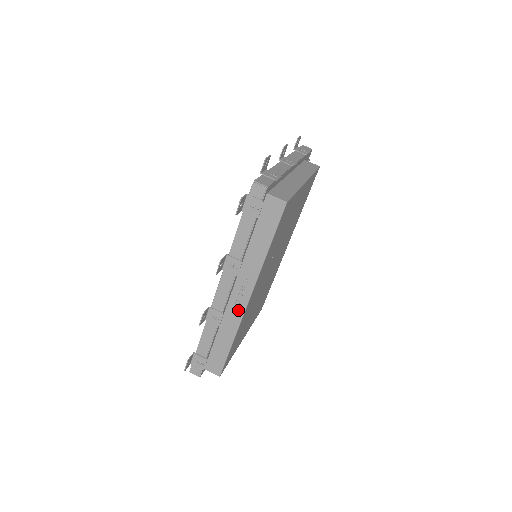
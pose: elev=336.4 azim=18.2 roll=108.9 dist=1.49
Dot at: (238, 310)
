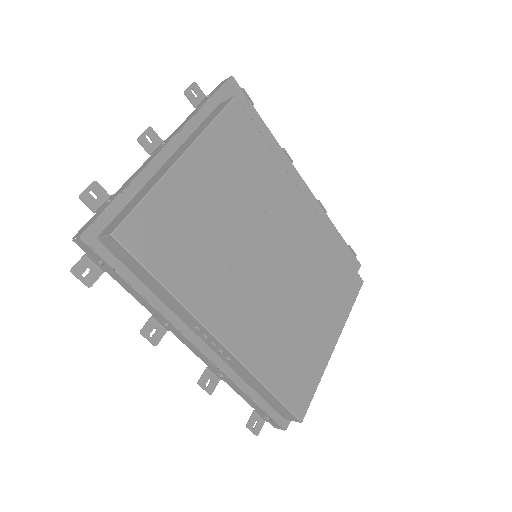
Dot at: (229, 357)
